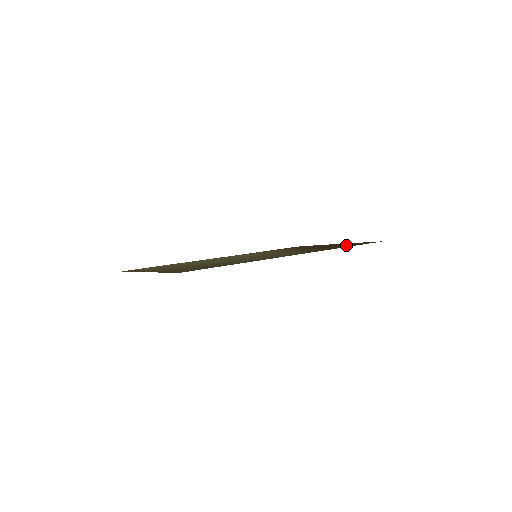
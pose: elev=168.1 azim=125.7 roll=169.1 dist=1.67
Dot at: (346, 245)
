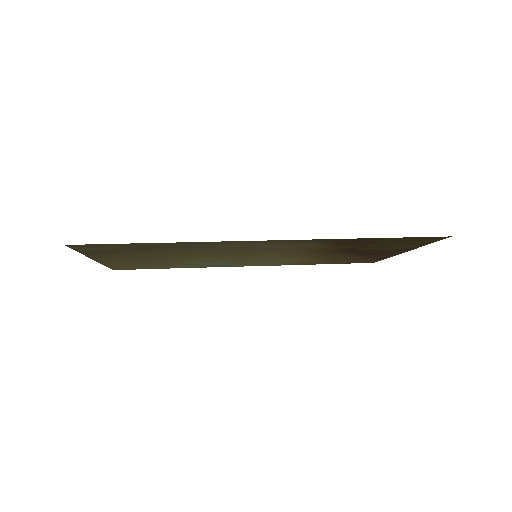
Dot at: (387, 242)
